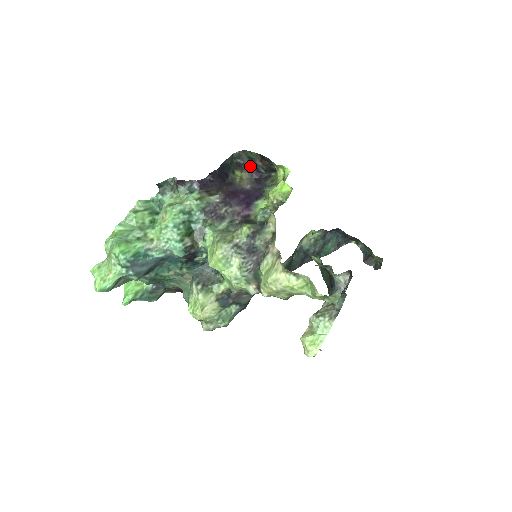
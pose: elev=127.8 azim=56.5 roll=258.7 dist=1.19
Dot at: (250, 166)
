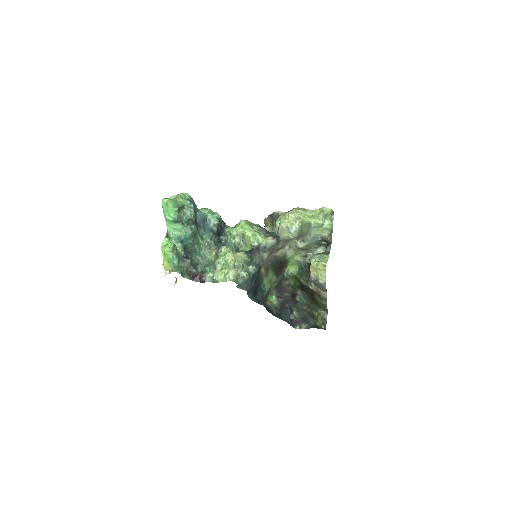
Dot at: occluded
